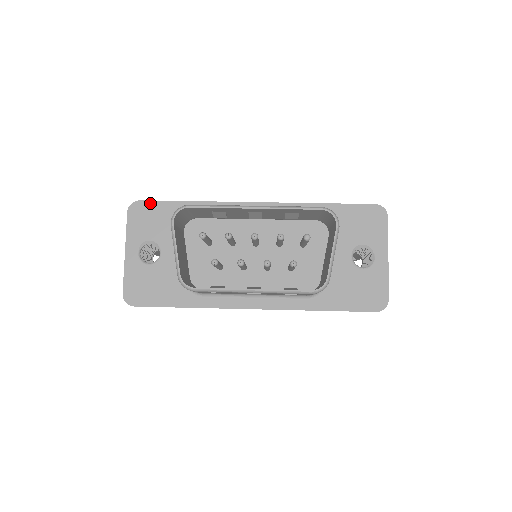
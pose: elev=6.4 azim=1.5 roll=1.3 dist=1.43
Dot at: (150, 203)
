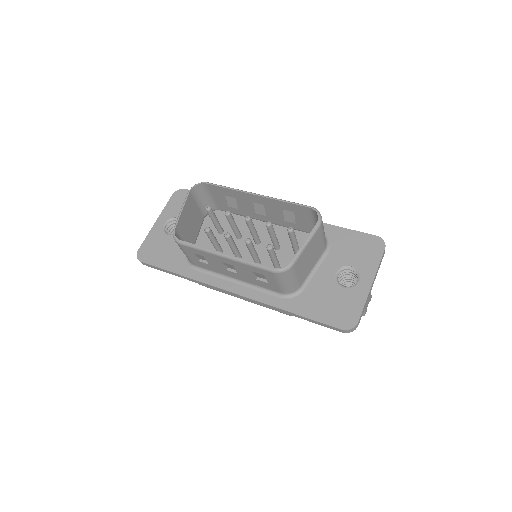
Dot at: occluded
